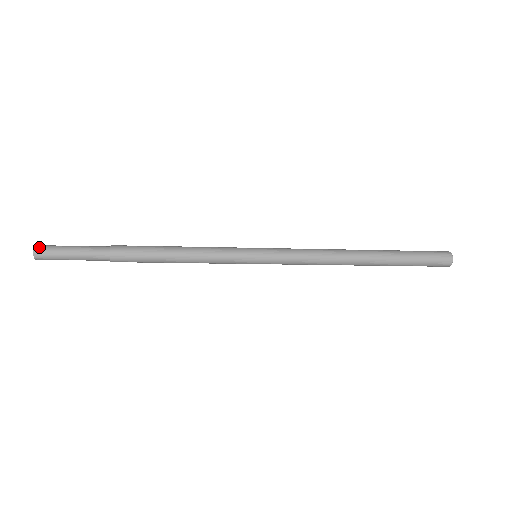
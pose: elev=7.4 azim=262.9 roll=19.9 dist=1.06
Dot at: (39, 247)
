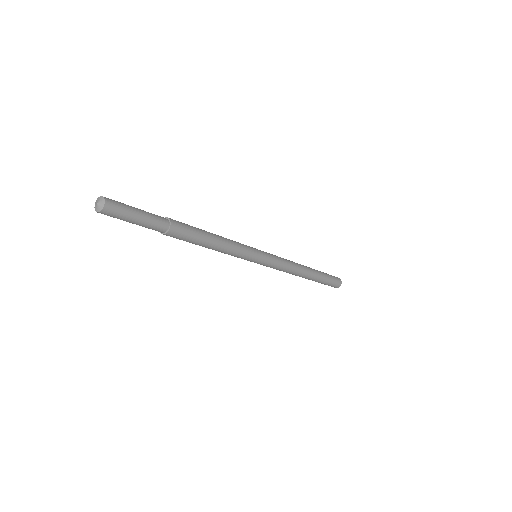
Dot at: occluded
